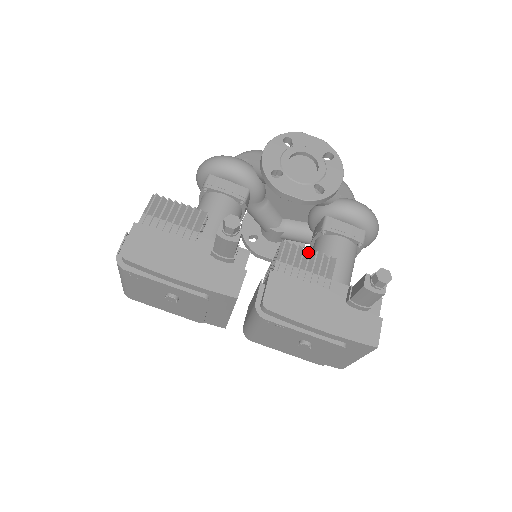
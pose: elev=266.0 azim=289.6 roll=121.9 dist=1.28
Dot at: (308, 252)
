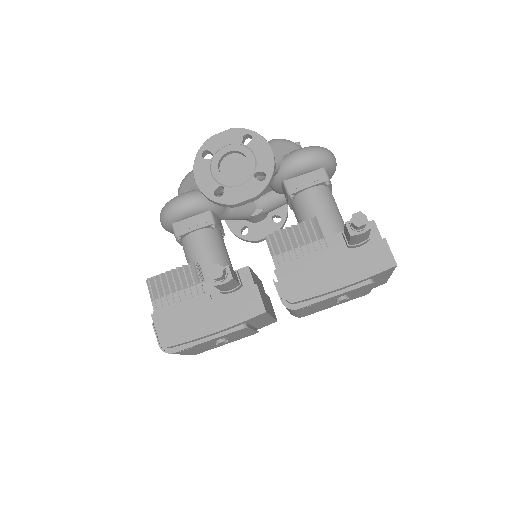
Dot at: (291, 229)
